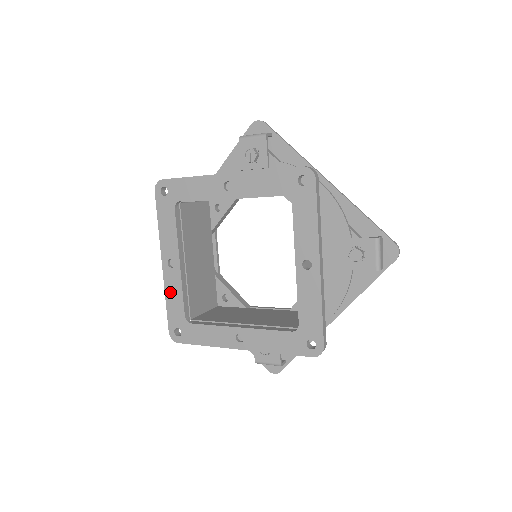
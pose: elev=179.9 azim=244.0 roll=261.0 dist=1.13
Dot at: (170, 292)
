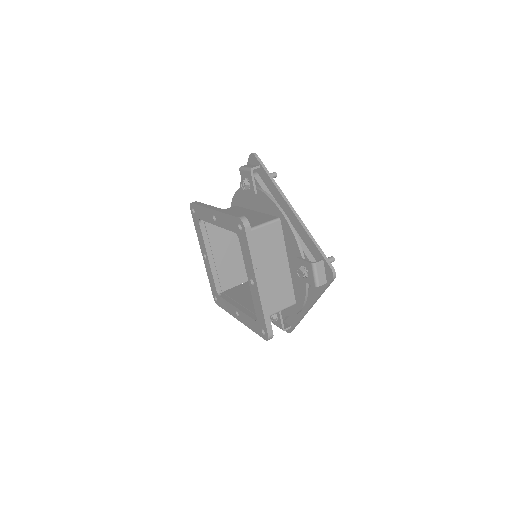
Dot at: (208, 273)
